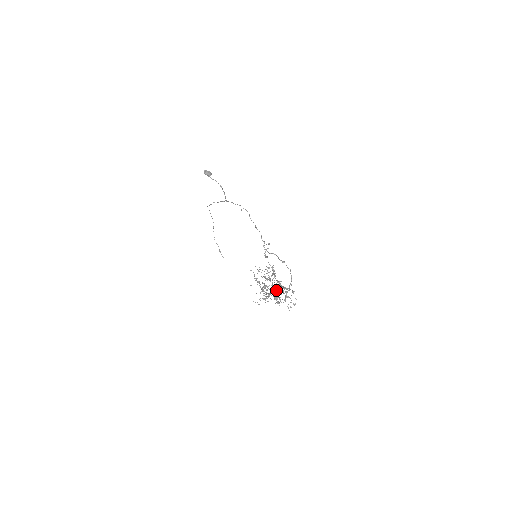
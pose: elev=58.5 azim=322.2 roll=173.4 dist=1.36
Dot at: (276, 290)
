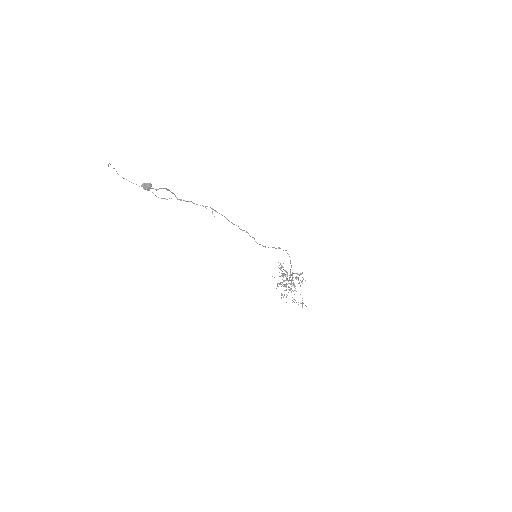
Dot at: (287, 276)
